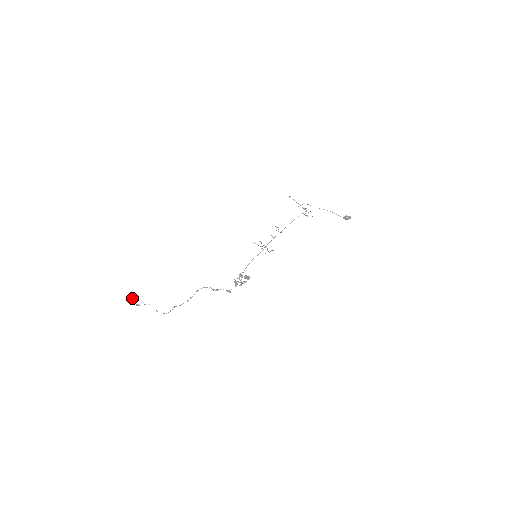
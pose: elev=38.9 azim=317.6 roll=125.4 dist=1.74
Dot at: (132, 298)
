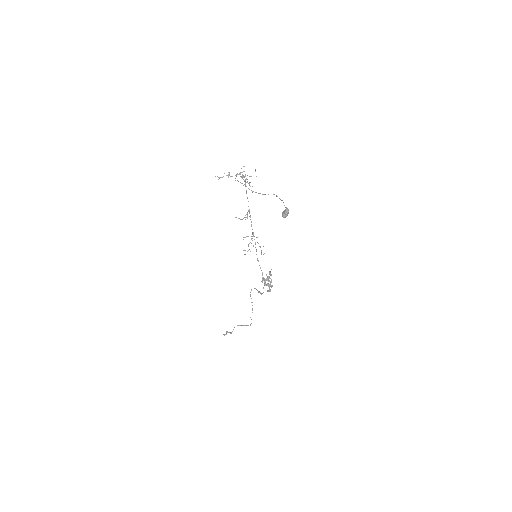
Dot at: occluded
